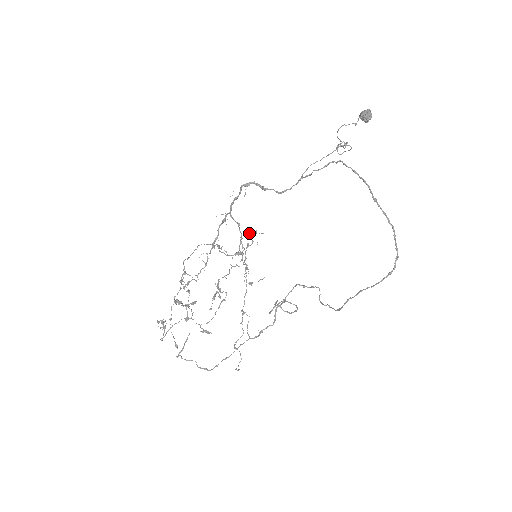
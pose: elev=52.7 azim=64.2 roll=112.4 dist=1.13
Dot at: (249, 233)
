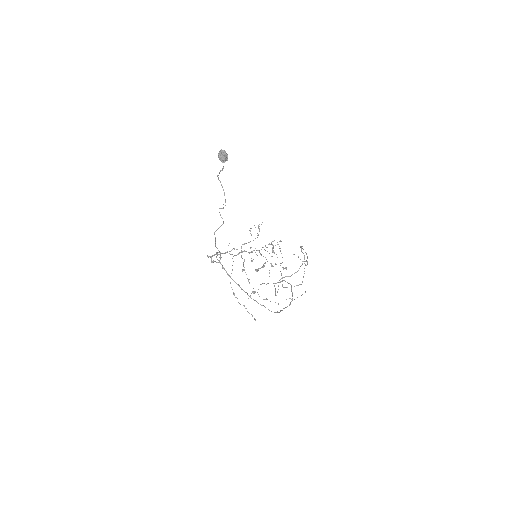
Dot at: occluded
